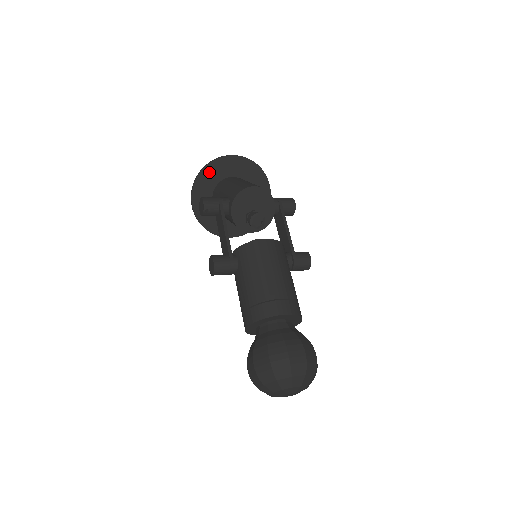
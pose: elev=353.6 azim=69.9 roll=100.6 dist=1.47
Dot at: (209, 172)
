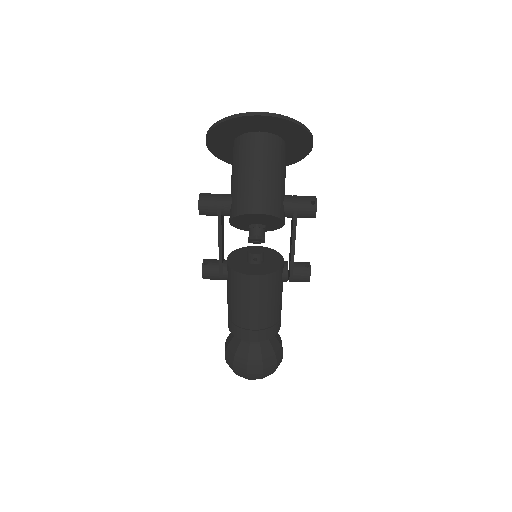
Dot at: (225, 127)
